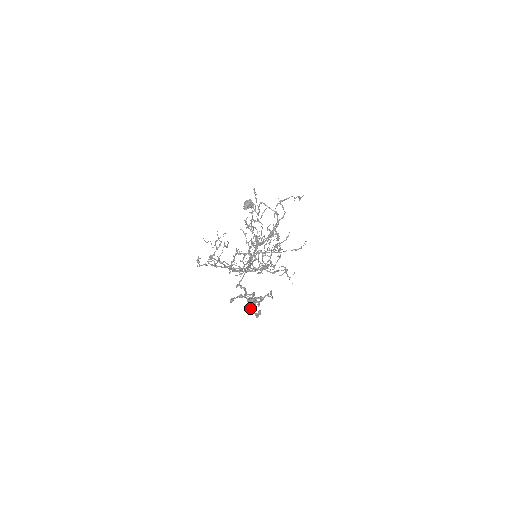
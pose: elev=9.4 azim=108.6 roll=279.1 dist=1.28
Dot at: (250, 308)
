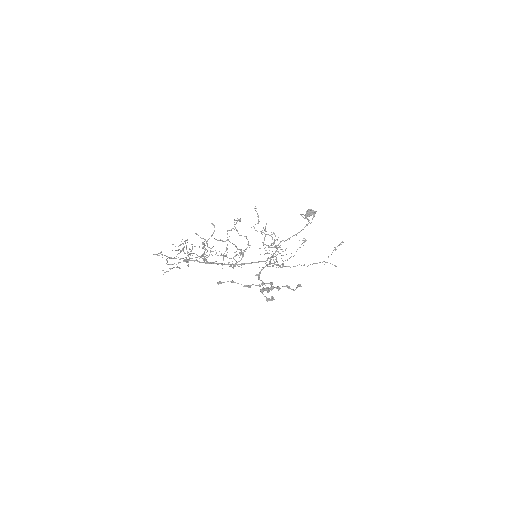
Dot at: (262, 293)
